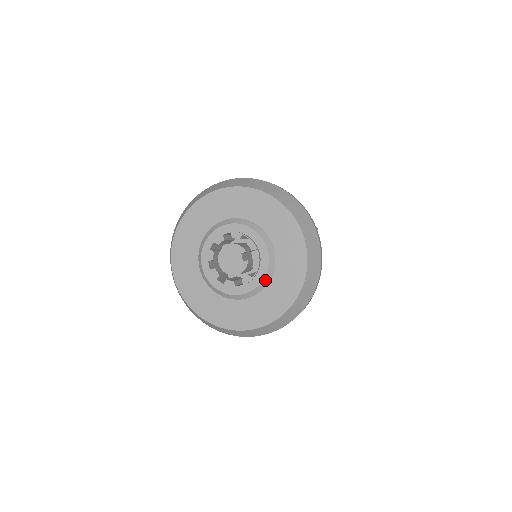
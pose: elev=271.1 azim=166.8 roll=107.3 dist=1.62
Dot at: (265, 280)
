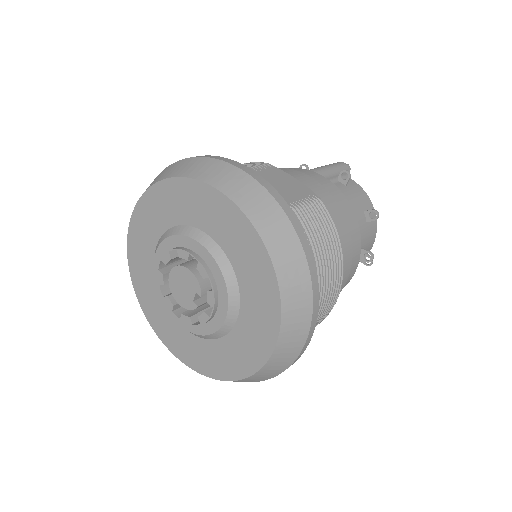
Dot at: (206, 336)
